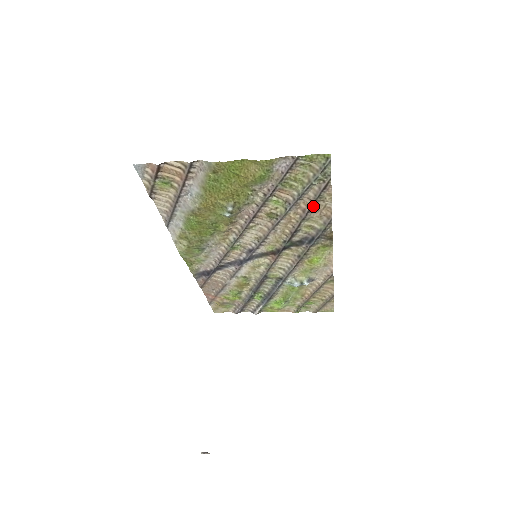
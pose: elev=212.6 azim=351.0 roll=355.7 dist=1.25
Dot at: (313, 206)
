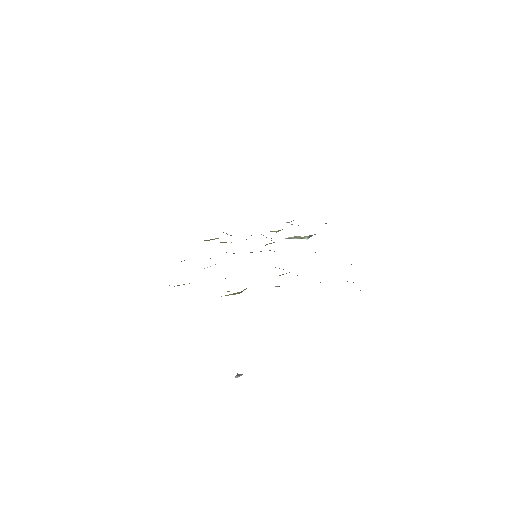
Dot at: occluded
